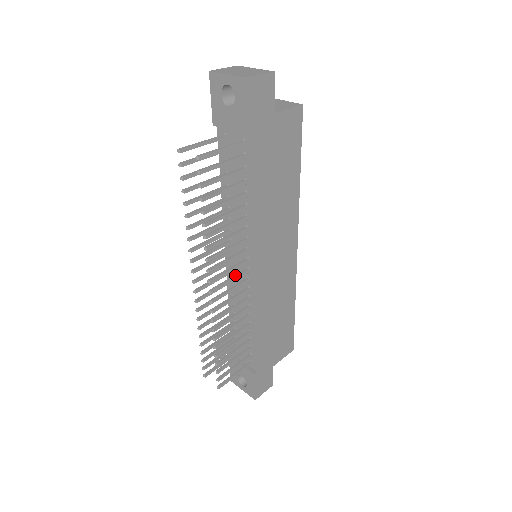
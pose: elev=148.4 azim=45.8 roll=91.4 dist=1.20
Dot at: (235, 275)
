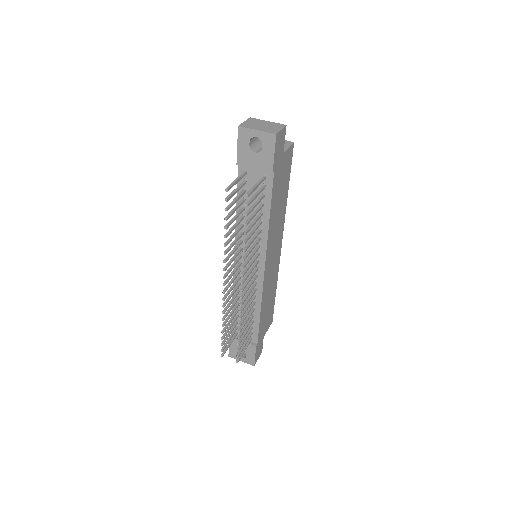
Dot at: (252, 274)
